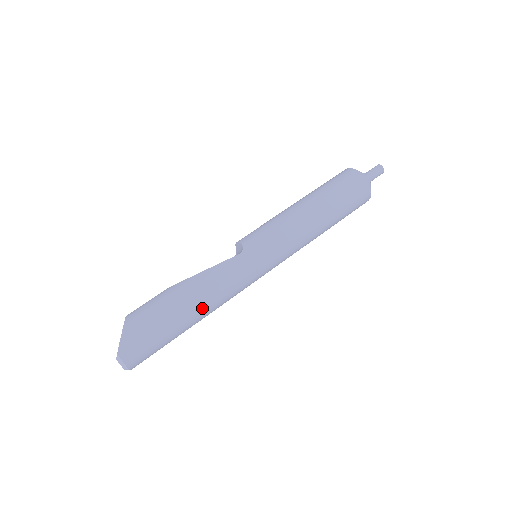
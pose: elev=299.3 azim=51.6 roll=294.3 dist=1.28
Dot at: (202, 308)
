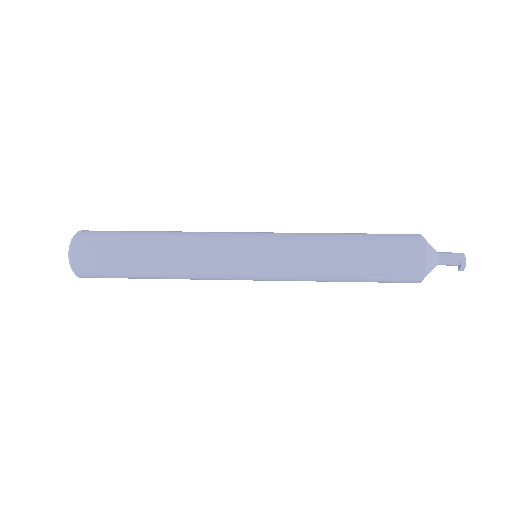
Dot at: (168, 236)
